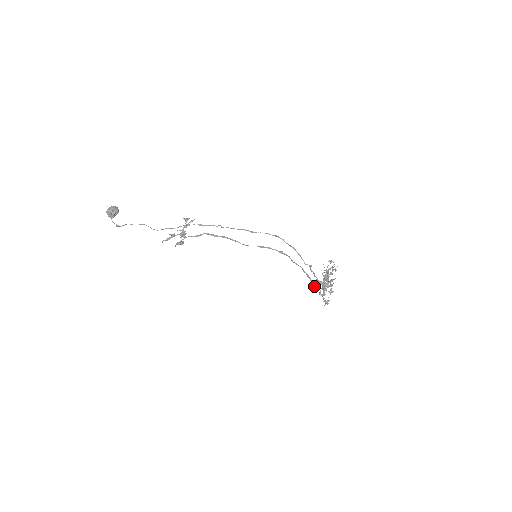
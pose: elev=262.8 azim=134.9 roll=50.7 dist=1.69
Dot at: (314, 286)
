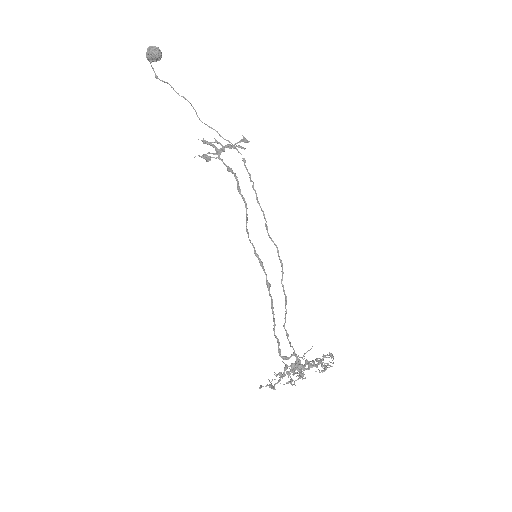
Dot at: (280, 355)
